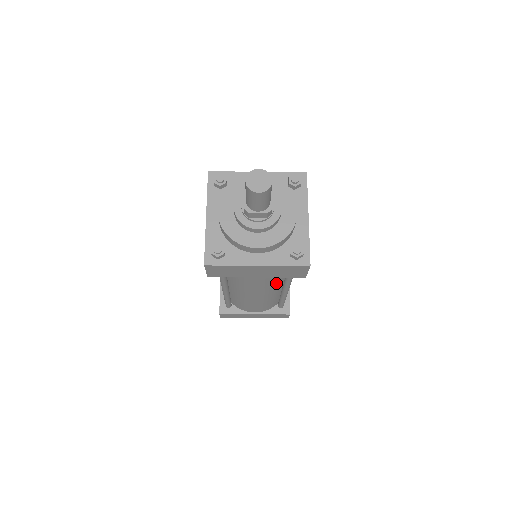
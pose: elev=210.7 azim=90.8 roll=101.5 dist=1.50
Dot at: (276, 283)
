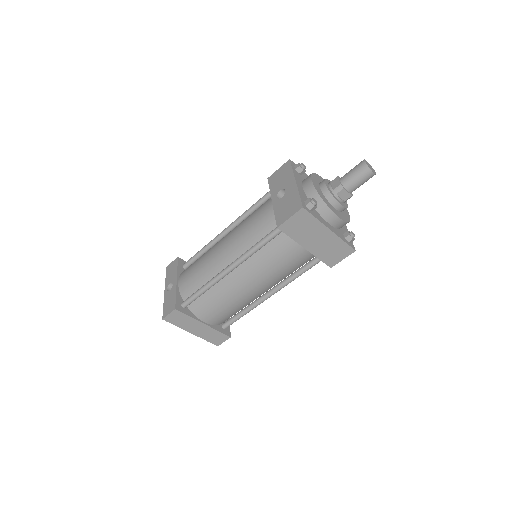
Dot at: (284, 276)
